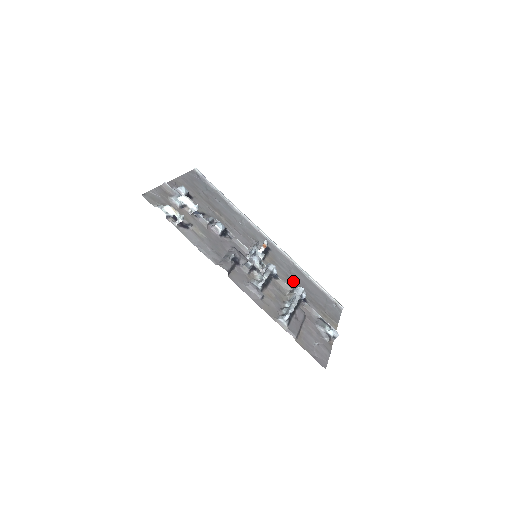
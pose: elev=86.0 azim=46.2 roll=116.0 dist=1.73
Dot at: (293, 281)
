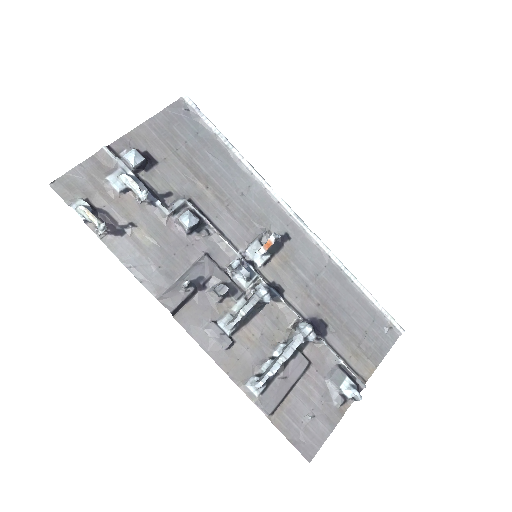
Dot at: (314, 296)
